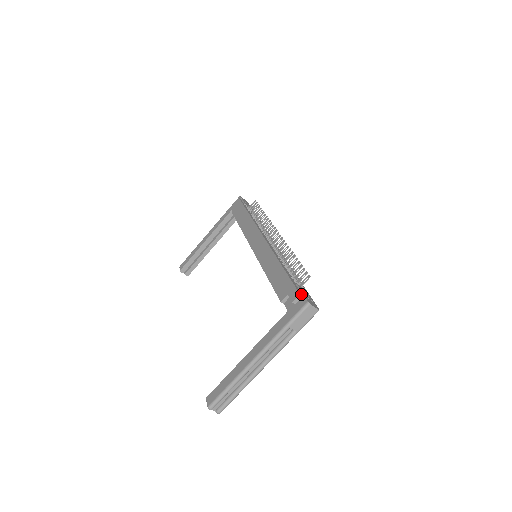
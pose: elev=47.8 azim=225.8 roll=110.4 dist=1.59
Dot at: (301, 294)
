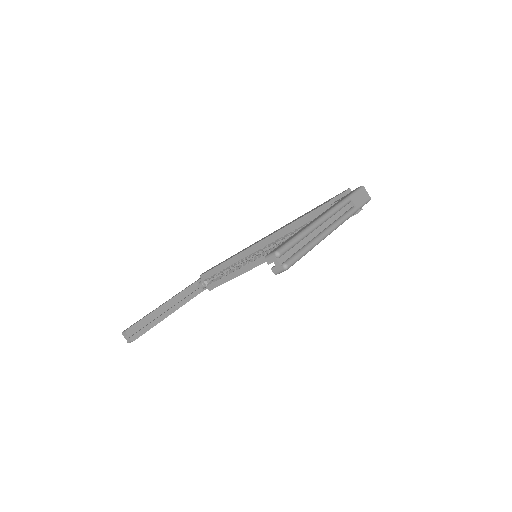
Dot at: (349, 191)
